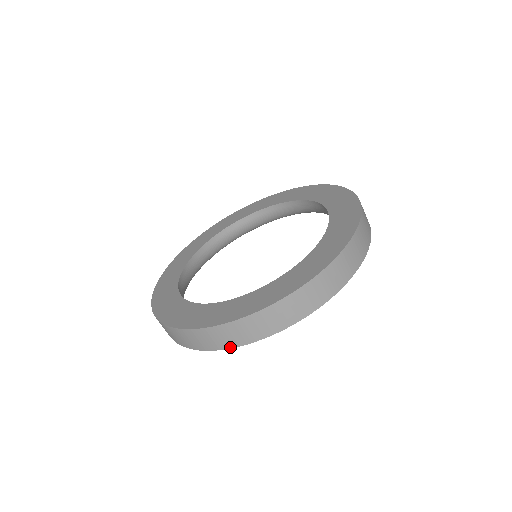
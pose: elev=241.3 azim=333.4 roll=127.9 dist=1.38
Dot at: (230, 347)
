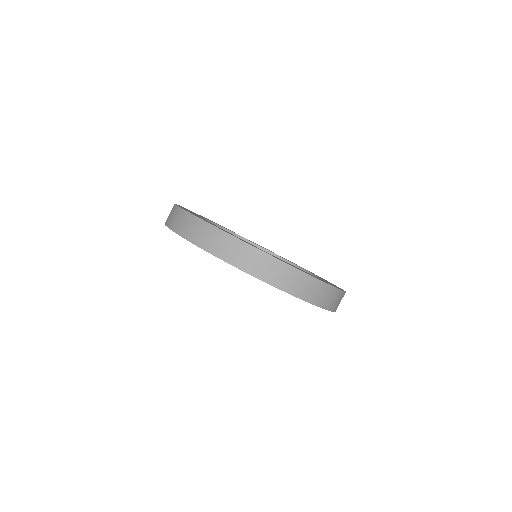
Dot at: (207, 250)
